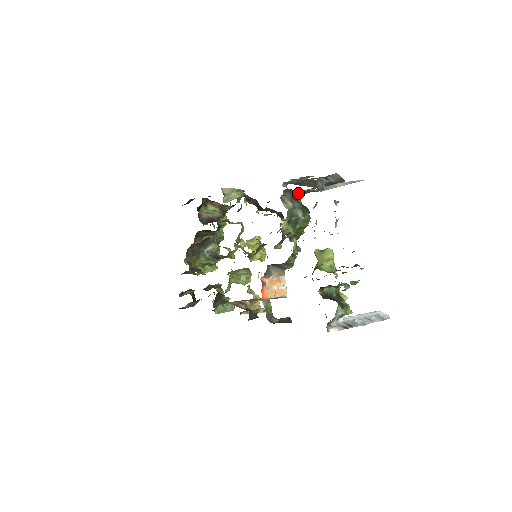
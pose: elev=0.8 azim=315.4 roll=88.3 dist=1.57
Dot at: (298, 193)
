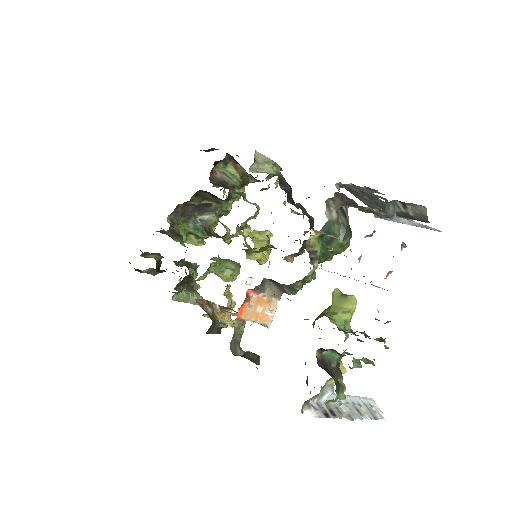
Dot at: (352, 206)
